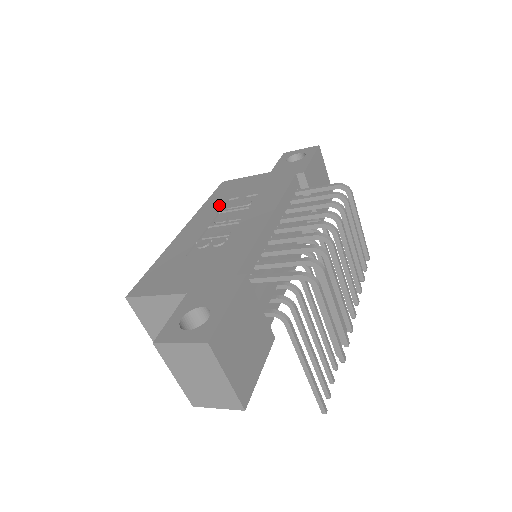
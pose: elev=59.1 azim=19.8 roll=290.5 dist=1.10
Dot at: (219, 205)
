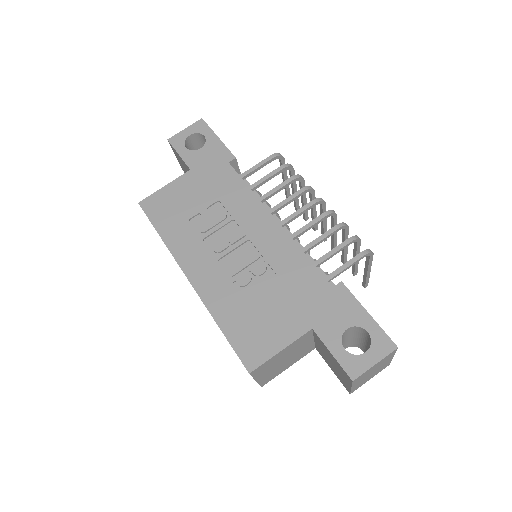
Dot at: (188, 232)
